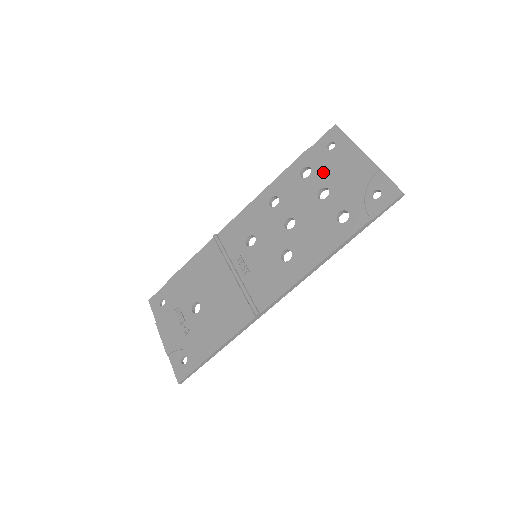
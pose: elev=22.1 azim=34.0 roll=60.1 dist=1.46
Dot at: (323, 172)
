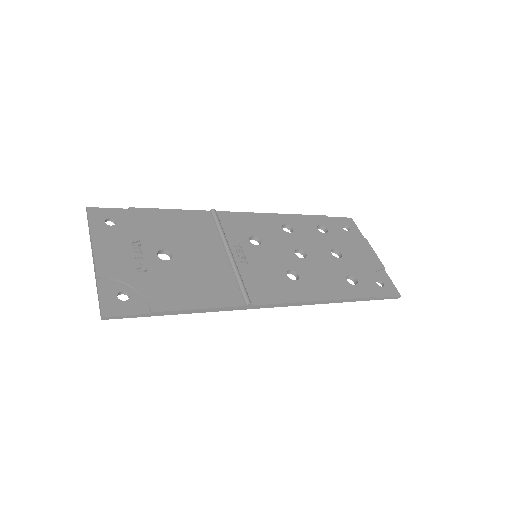
Dot at: (339, 239)
